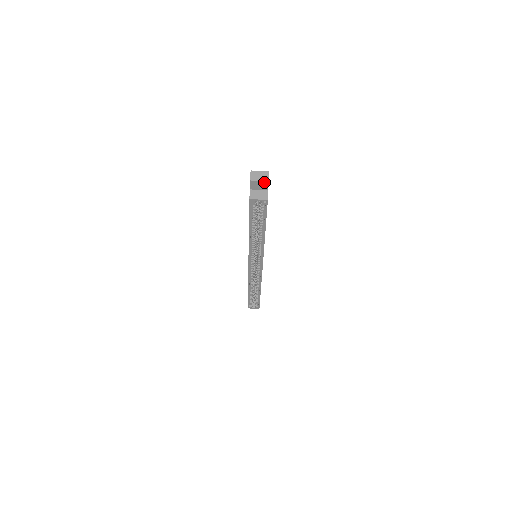
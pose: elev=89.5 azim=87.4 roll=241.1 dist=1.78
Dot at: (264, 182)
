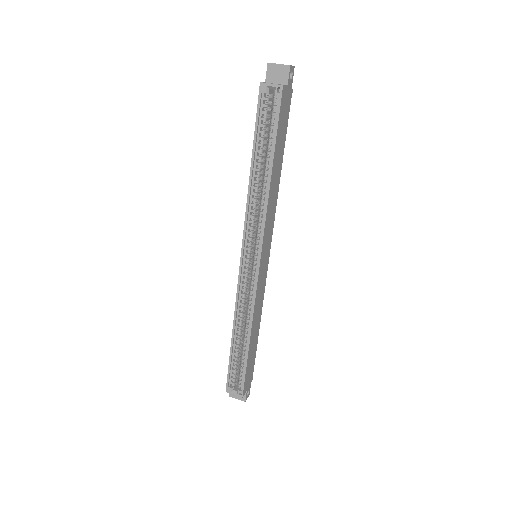
Dot at: (284, 67)
